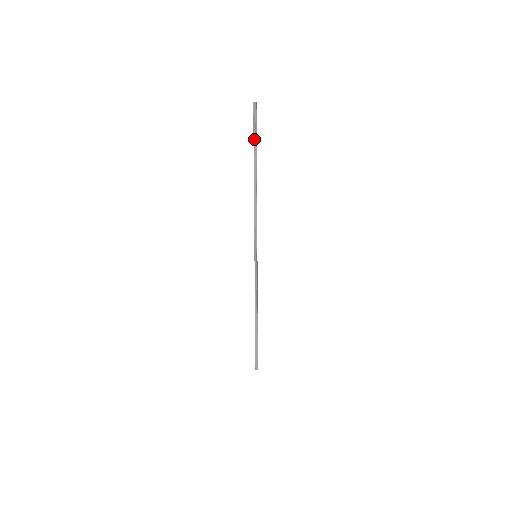
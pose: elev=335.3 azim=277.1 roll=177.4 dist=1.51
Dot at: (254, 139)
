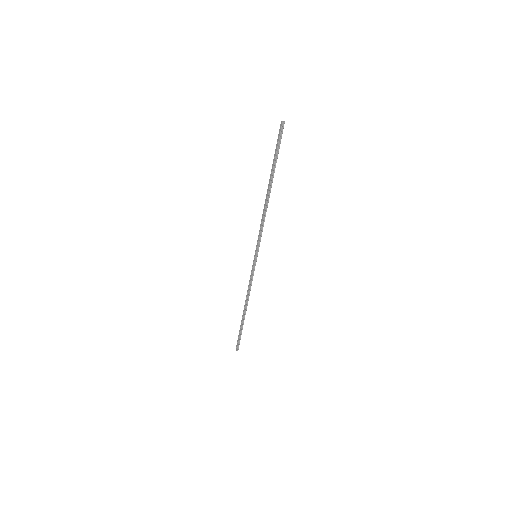
Dot at: (276, 155)
